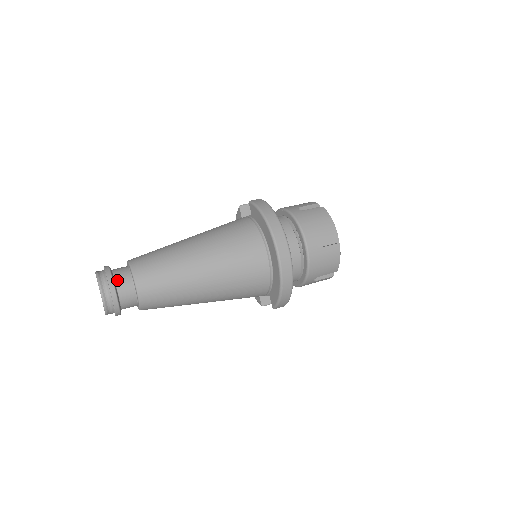
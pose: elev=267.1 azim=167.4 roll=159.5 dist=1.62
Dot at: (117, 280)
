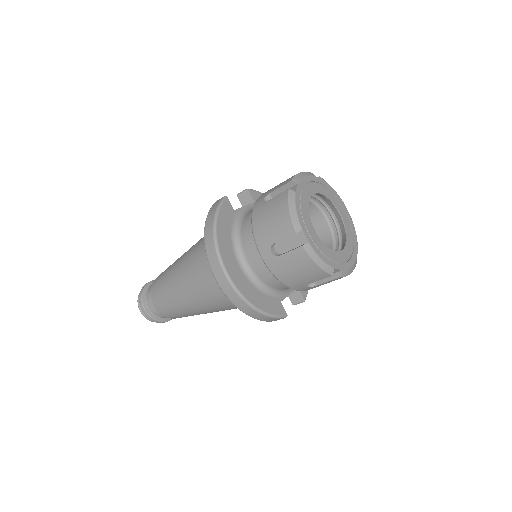
Dot at: (147, 298)
